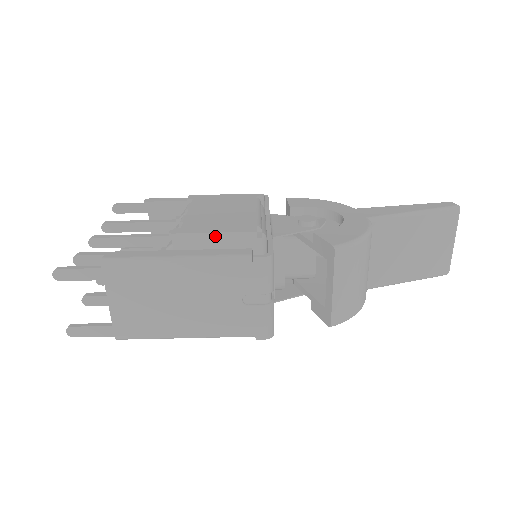
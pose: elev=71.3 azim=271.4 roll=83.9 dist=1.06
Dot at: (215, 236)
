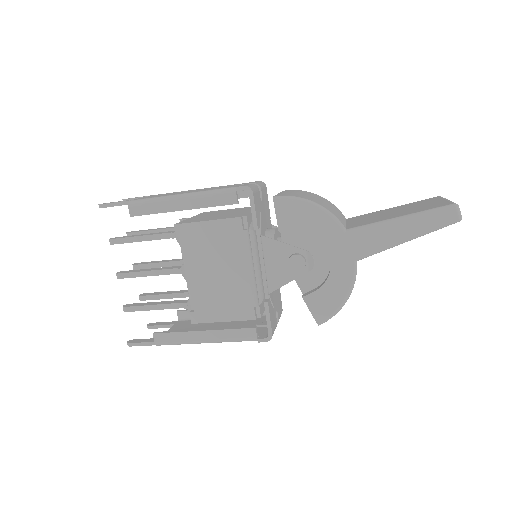
Dot at: (224, 321)
